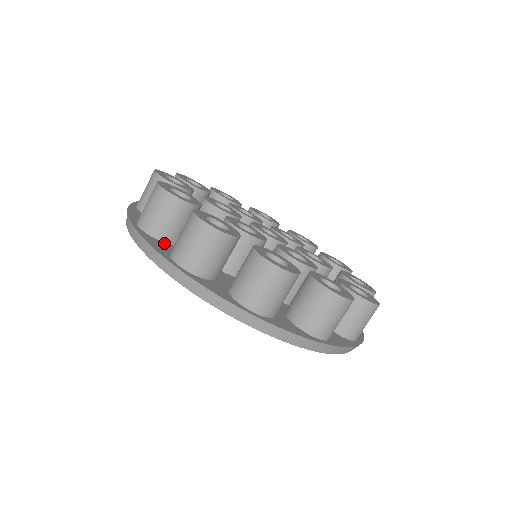
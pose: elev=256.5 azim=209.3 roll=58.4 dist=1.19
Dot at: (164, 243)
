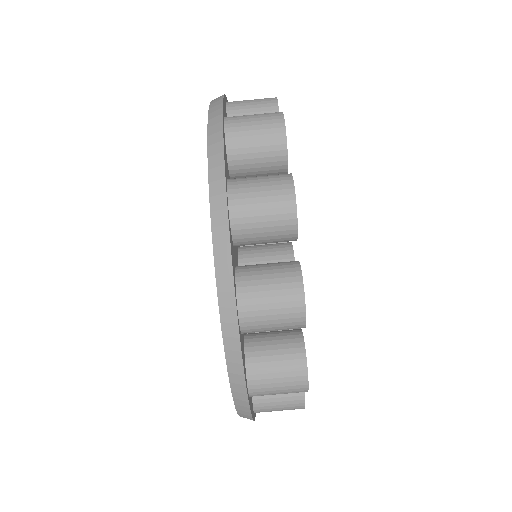
Dot at: (233, 245)
